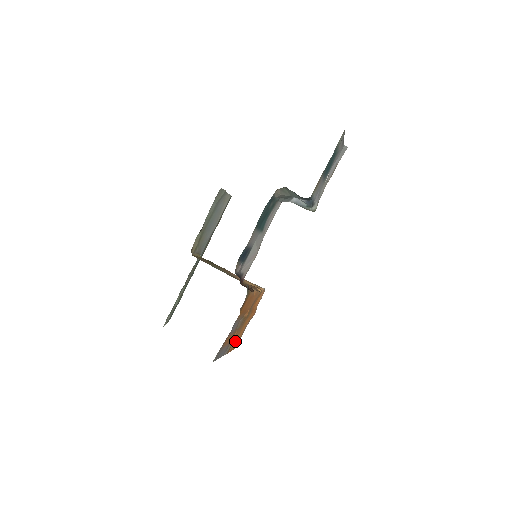
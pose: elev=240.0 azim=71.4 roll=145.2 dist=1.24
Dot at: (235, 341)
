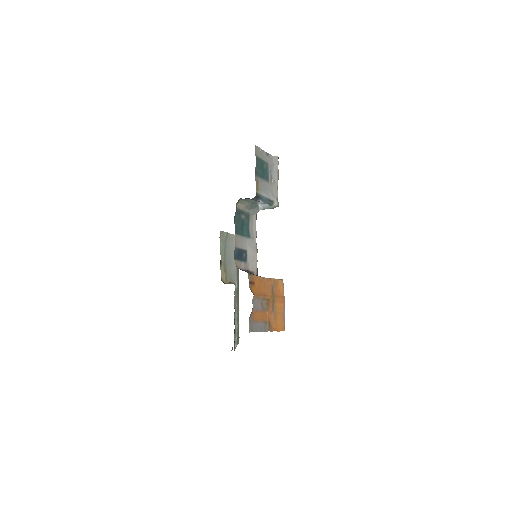
Dot at: (276, 324)
